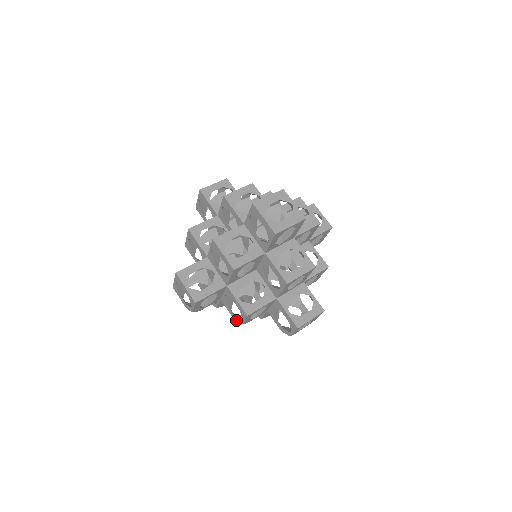
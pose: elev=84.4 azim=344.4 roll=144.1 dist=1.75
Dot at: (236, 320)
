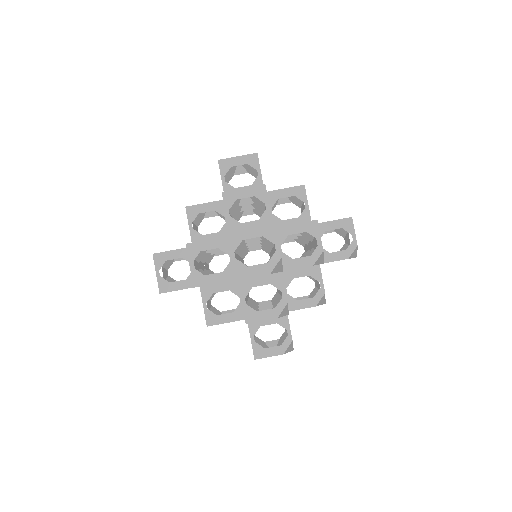
Dot at: (315, 260)
